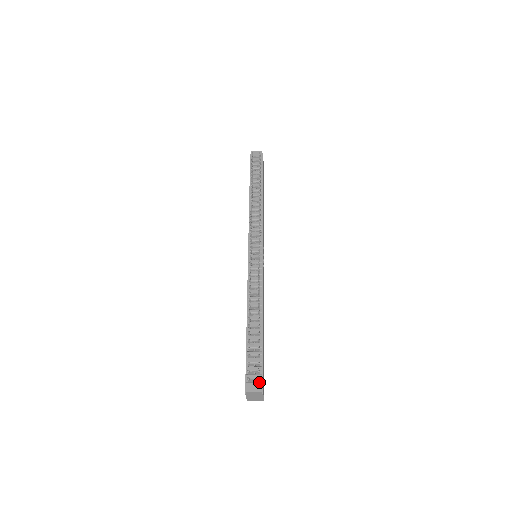
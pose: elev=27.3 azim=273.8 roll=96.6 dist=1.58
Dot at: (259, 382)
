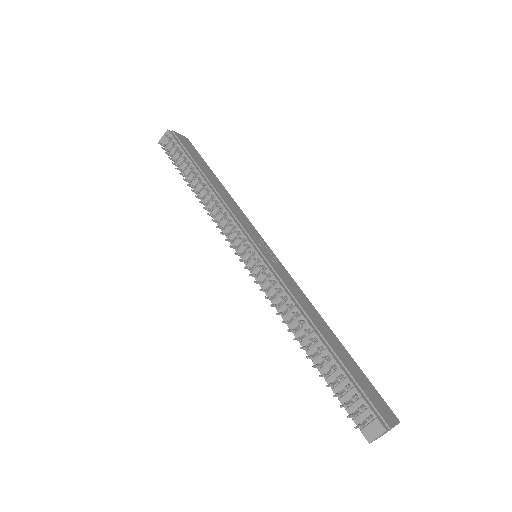
Dot at: (374, 420)
